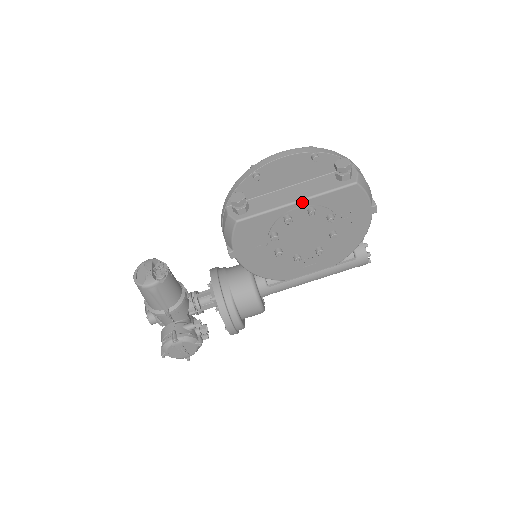
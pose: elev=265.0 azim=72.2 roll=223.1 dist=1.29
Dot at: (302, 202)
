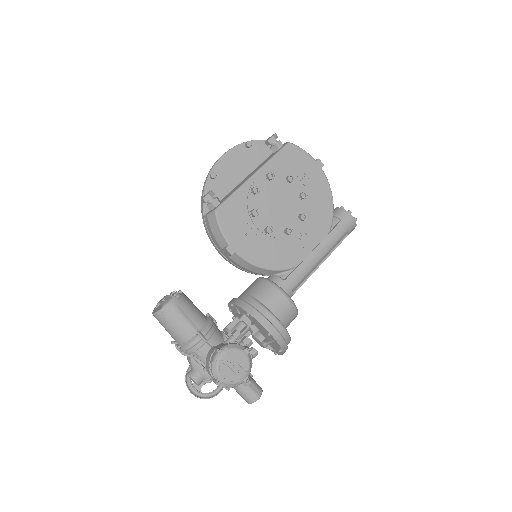
Dot at: (258, 173)
